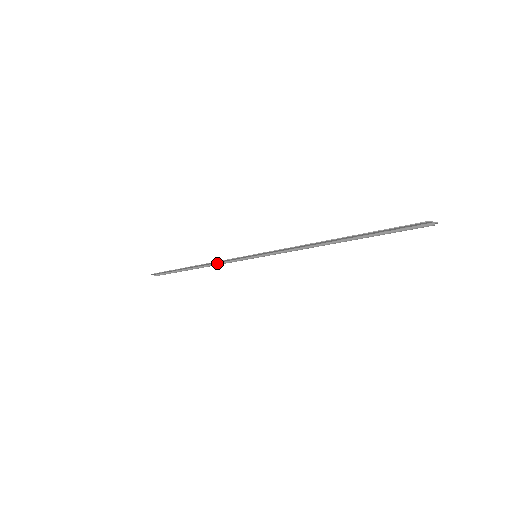
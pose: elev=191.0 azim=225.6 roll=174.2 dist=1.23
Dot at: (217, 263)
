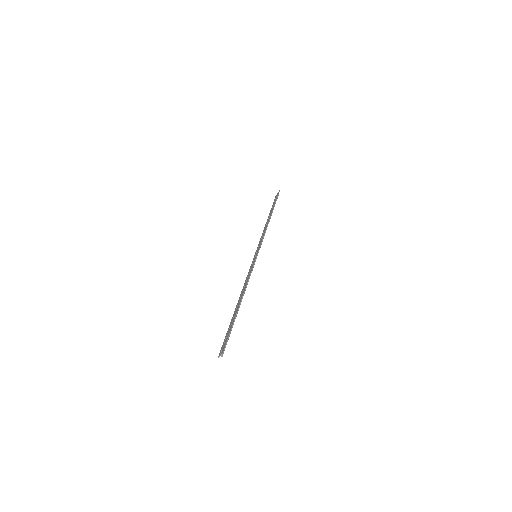
Dot at: occluded
